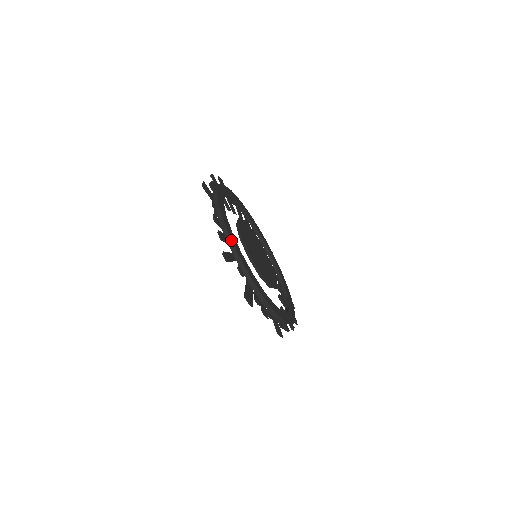
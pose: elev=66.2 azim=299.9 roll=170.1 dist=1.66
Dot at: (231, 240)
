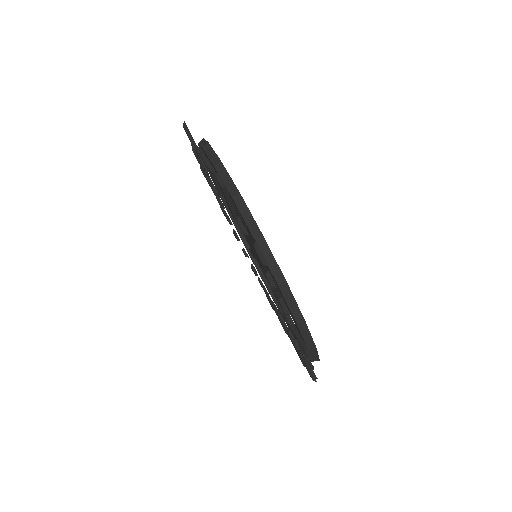
Dot at: (228, 175)
